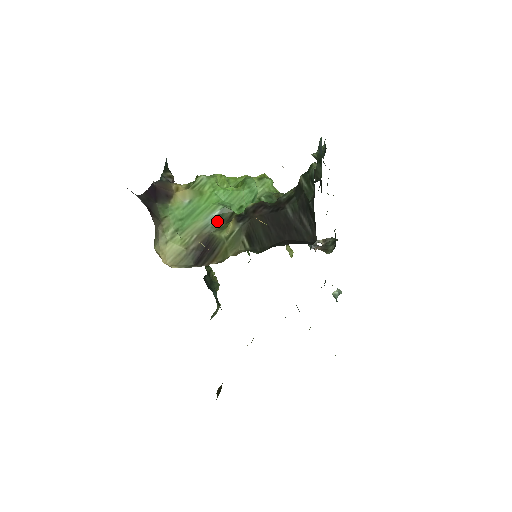
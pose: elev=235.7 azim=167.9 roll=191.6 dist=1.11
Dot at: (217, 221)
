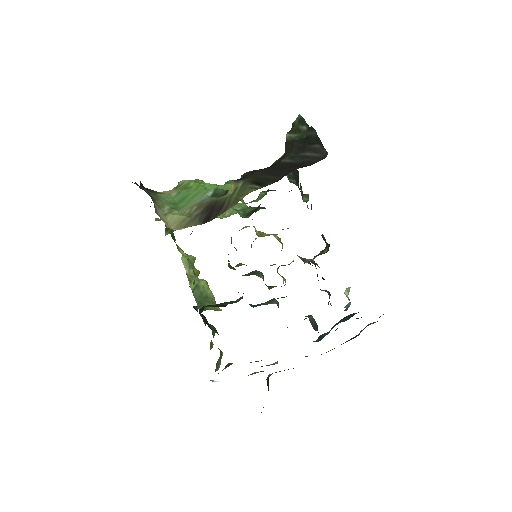
Dot at: (213, 197)
